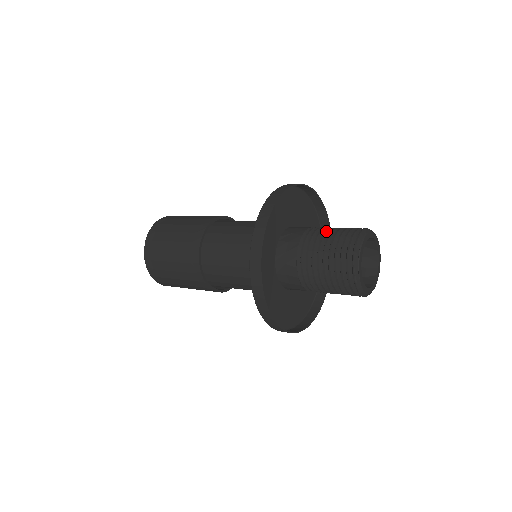
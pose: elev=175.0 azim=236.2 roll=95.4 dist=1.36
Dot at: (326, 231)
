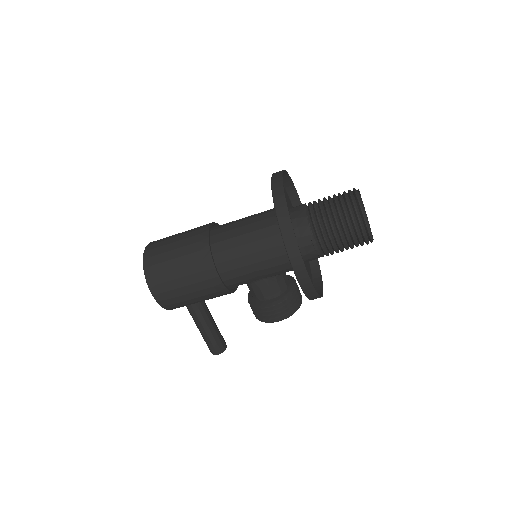
Dot at: occluded
